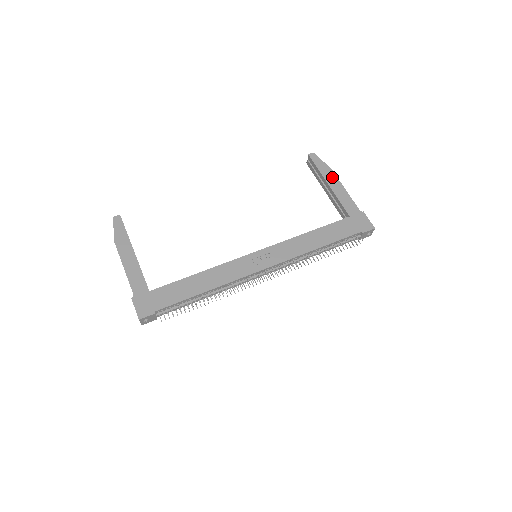
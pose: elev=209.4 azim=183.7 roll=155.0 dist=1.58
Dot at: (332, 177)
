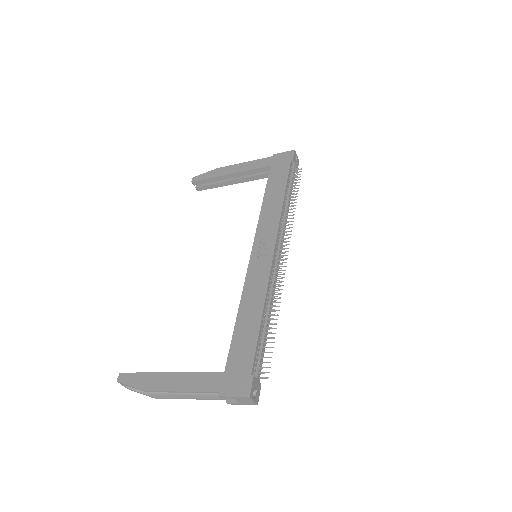
Dot at: (225, 169)
